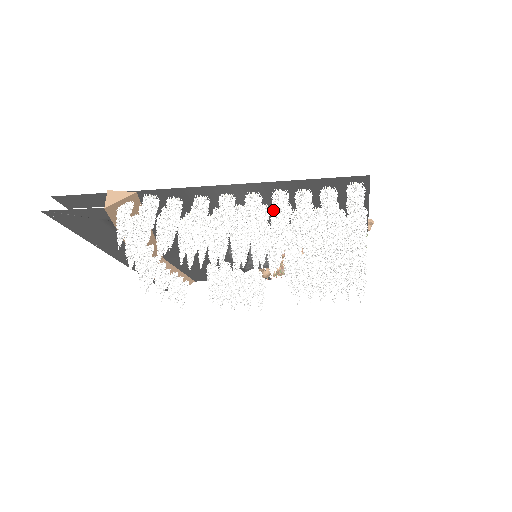
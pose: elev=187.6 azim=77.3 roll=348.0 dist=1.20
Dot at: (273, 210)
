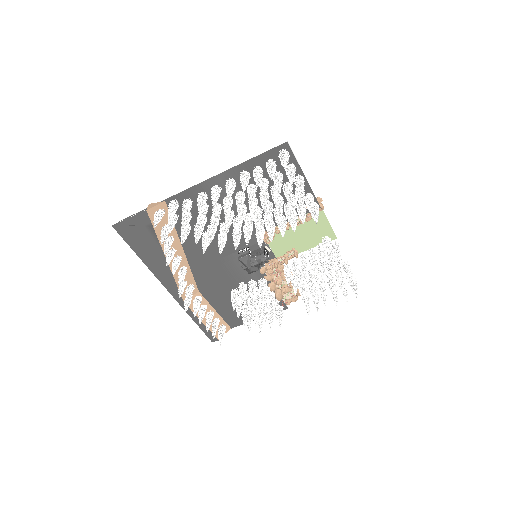
Dot at: (241, 182)
